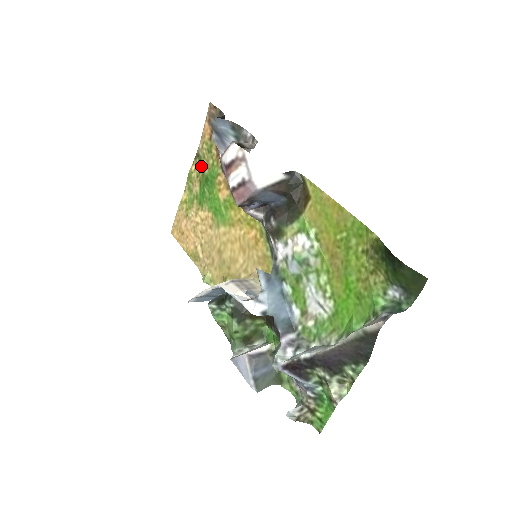
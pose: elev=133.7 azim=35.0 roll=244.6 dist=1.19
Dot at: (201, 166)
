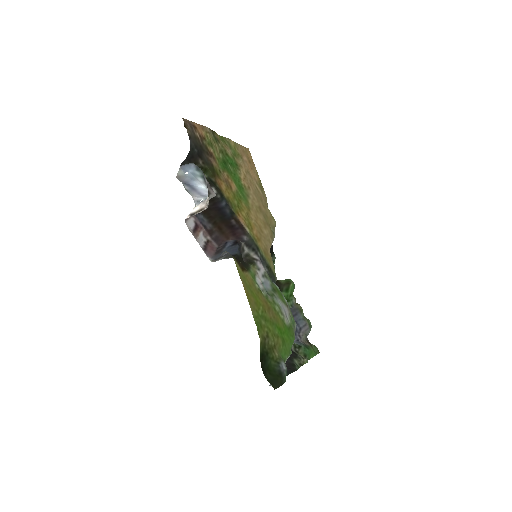
Dot at: (218, 144)
